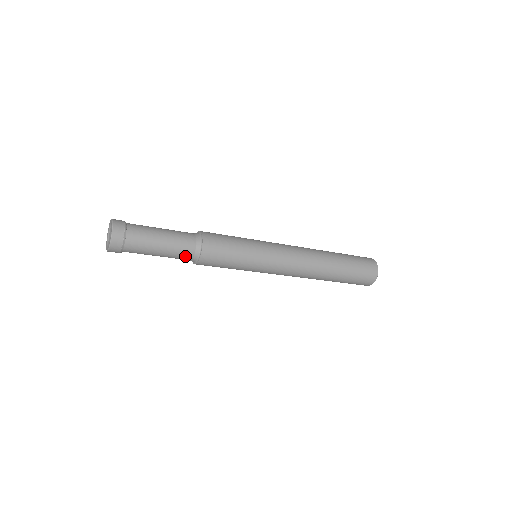
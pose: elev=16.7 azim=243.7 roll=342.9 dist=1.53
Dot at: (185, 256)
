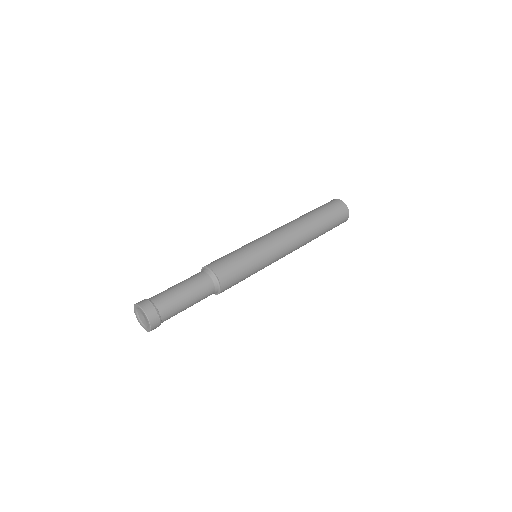
Dot at: occluded
